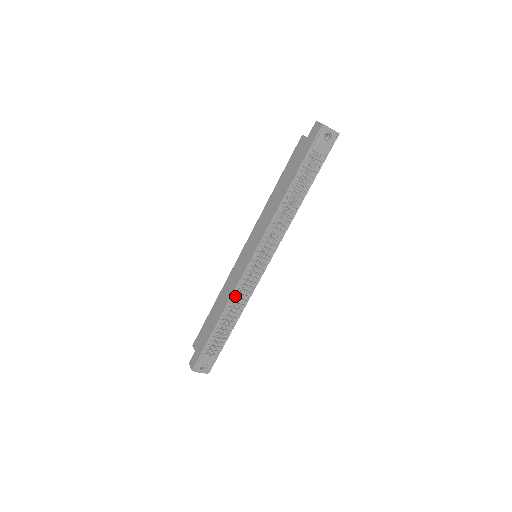
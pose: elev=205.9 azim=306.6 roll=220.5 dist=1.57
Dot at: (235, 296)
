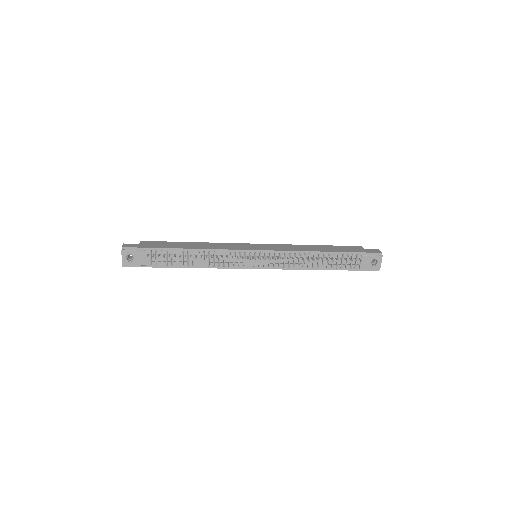
Dot at: (216, 253)
